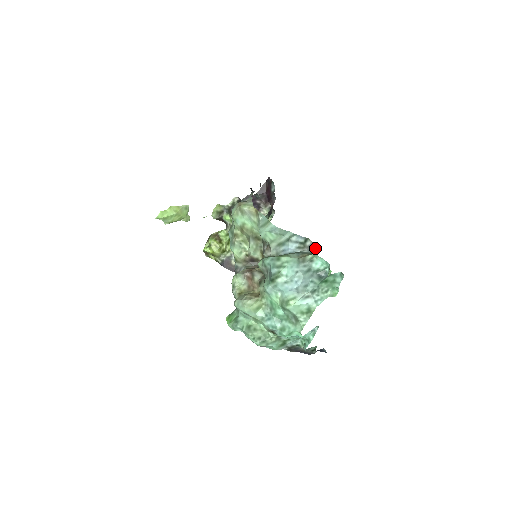
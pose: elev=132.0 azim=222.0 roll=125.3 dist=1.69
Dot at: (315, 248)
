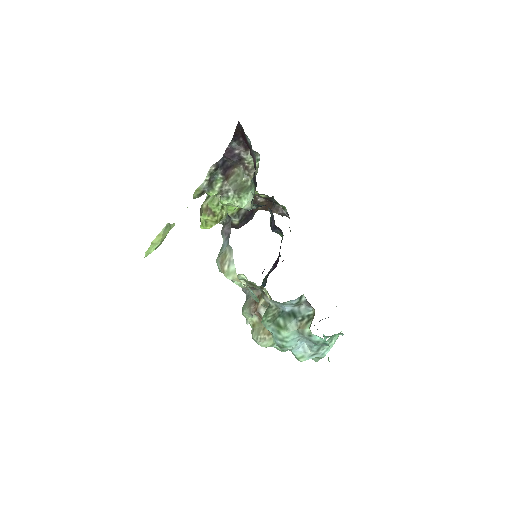
Dot at: (311, 307)
